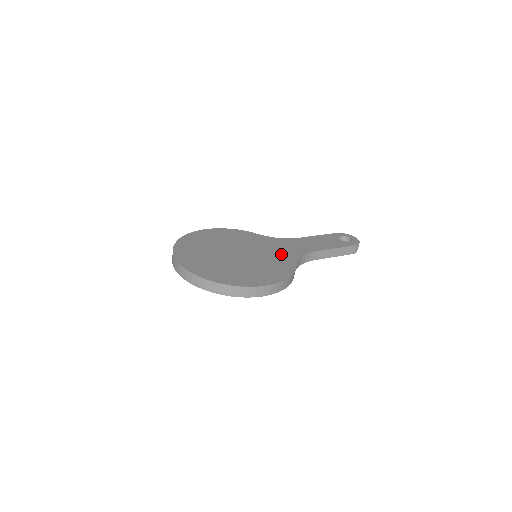
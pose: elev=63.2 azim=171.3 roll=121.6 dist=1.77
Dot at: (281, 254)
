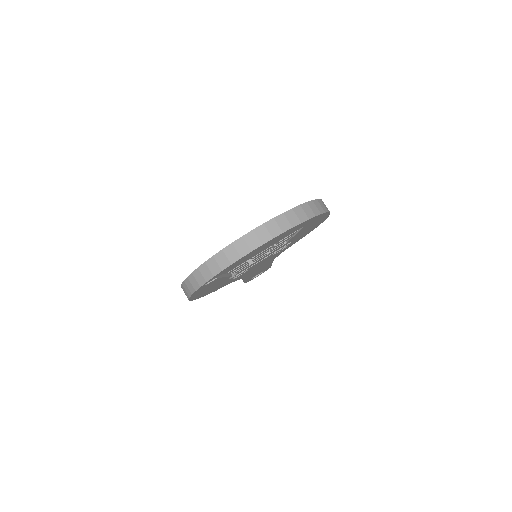
Dot at: occluded
